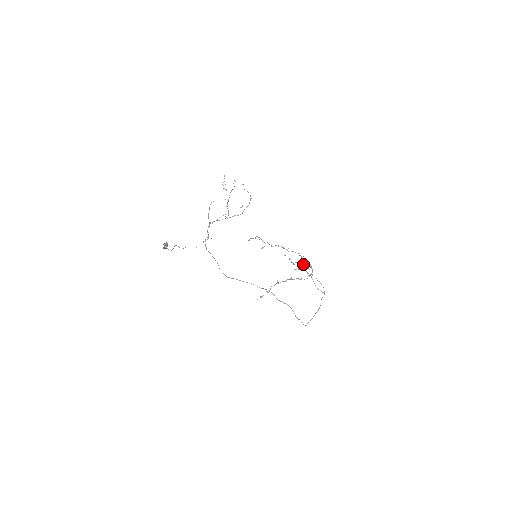
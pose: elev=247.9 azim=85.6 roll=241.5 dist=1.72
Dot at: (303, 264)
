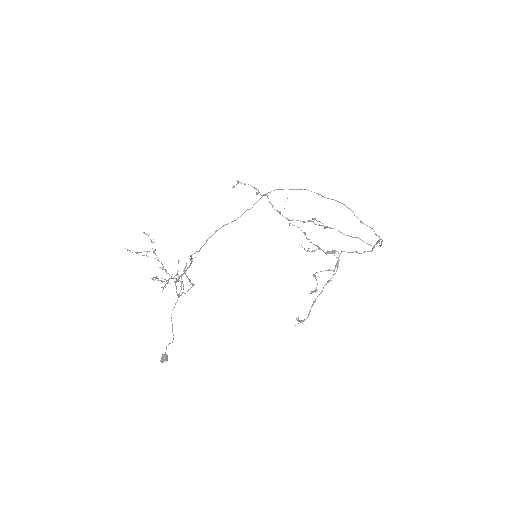
Dot at: occluded
